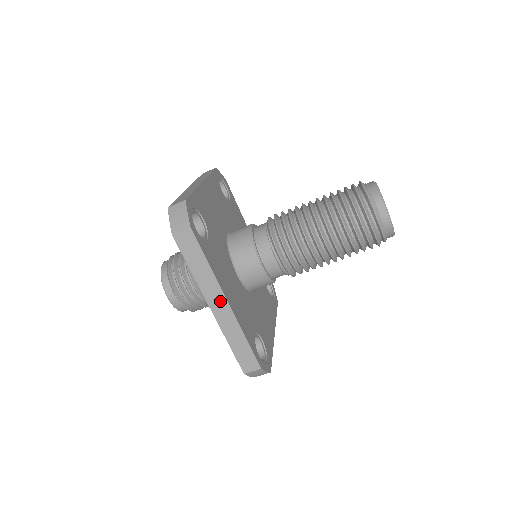
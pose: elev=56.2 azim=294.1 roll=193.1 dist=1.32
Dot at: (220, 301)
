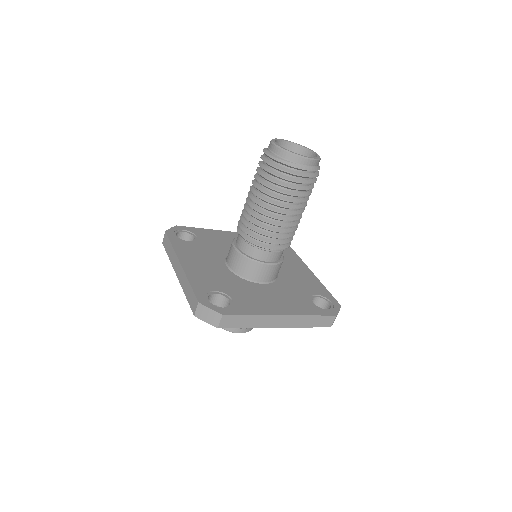
Dot at: (279, 320)
